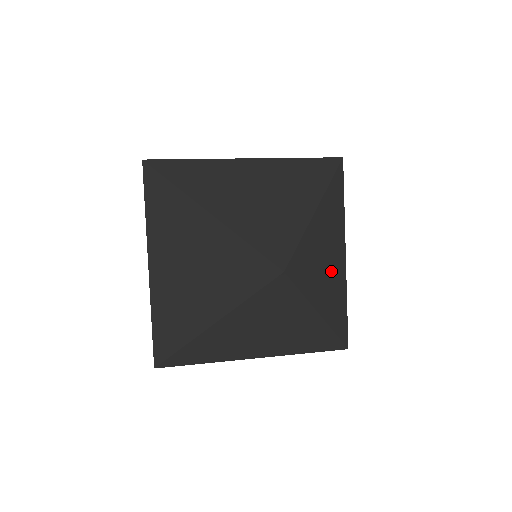
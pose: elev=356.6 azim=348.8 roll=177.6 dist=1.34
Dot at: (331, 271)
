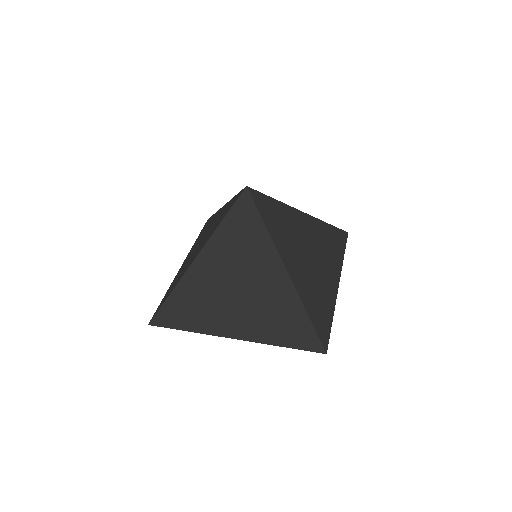
Dot at: (310, 263)
